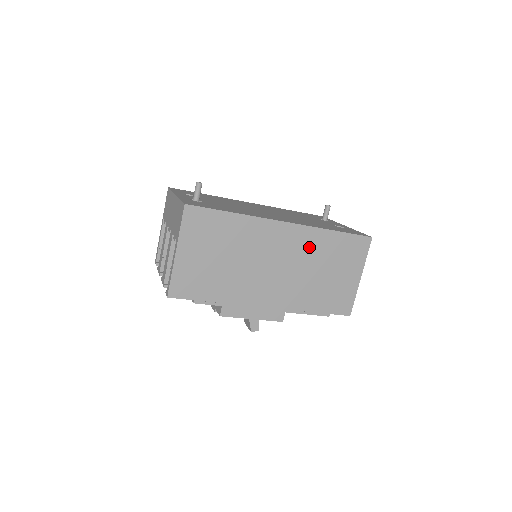
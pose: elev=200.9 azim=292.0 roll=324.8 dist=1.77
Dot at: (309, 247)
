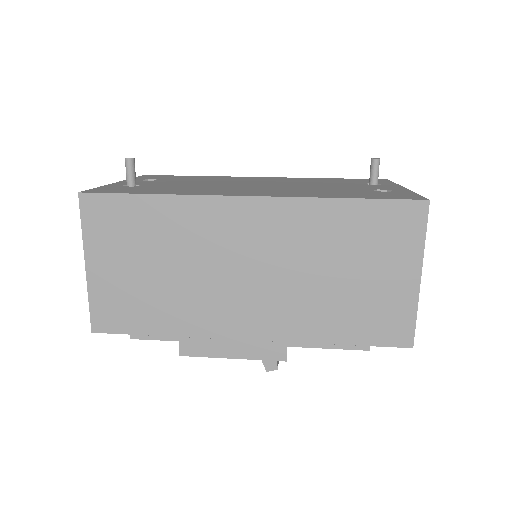
Dot at: (301, 234)
